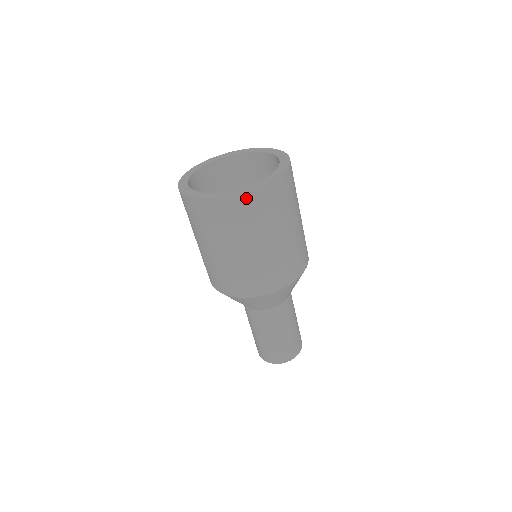
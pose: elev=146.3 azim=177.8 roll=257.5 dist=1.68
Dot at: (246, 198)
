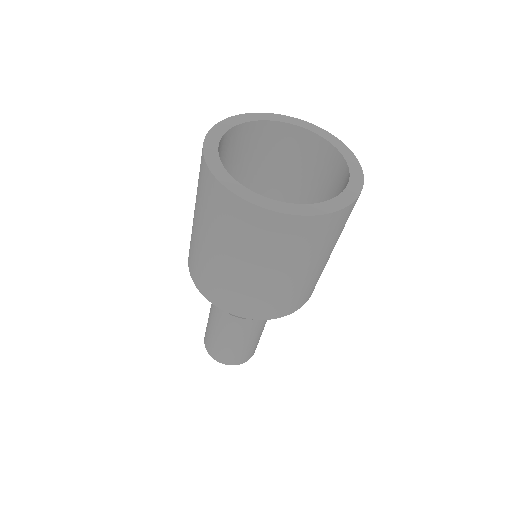
Dot at: (276, 219)
